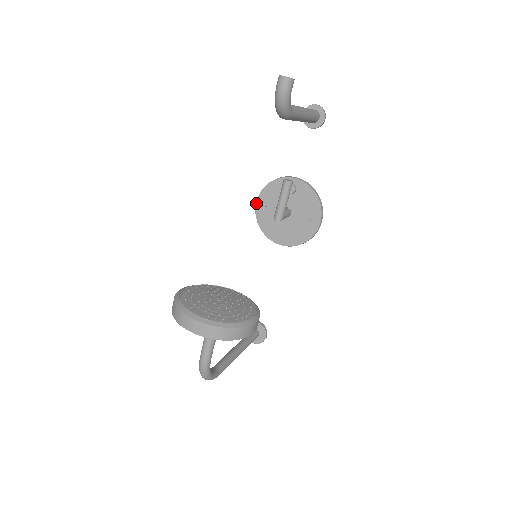
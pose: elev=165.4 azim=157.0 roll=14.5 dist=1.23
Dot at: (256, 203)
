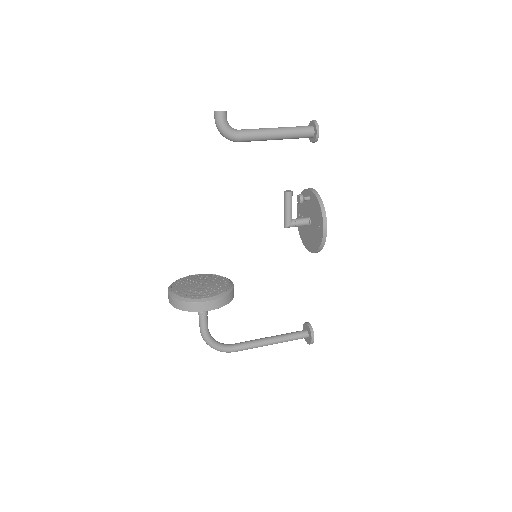
Dot at: occluded
